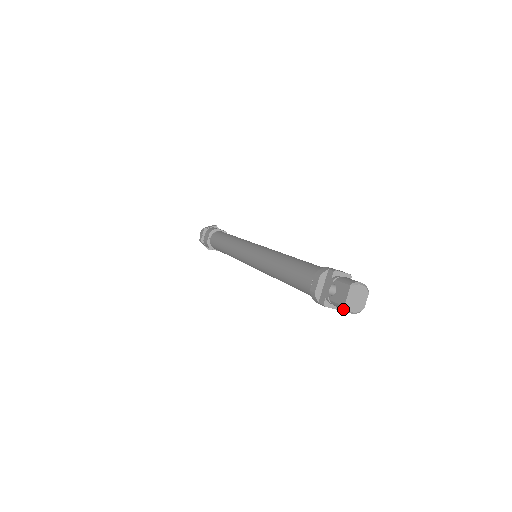
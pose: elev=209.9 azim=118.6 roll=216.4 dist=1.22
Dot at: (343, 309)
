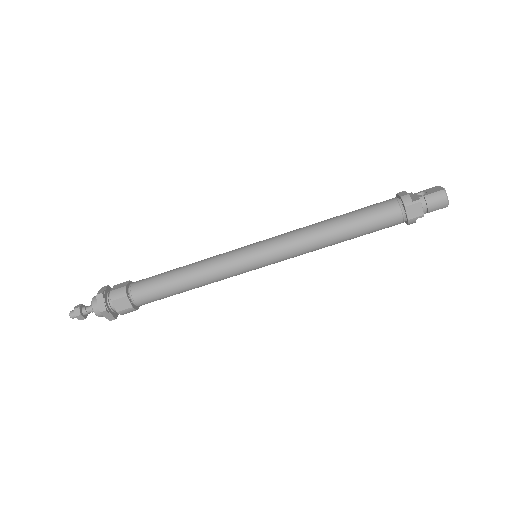
Dot at: (442, 194)
